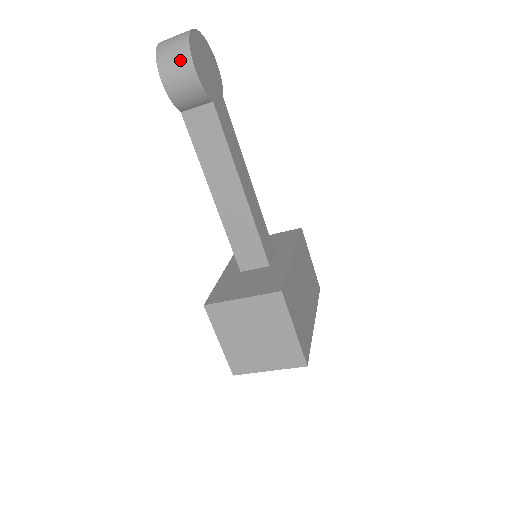
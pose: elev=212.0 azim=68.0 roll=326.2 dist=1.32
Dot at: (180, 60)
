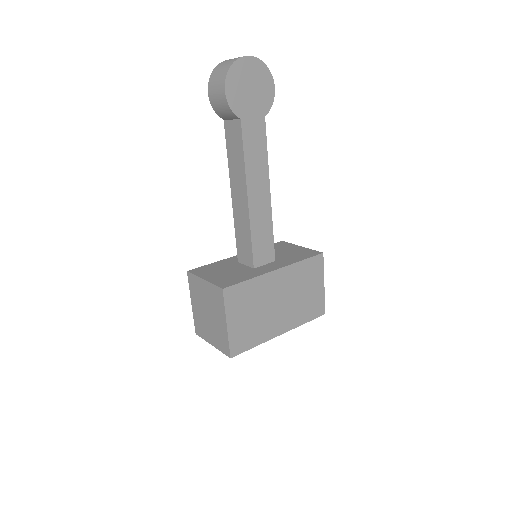
Dot at: (220, 80)
